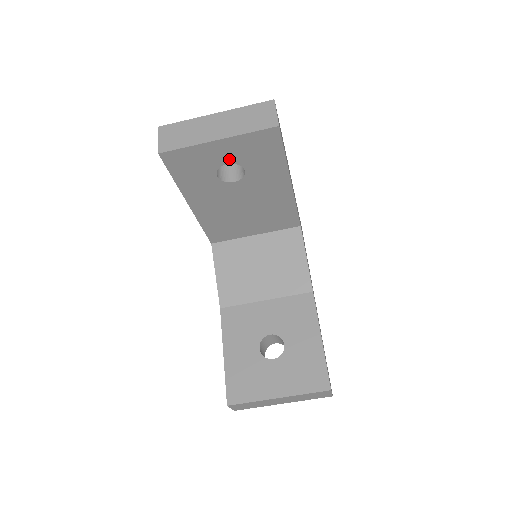
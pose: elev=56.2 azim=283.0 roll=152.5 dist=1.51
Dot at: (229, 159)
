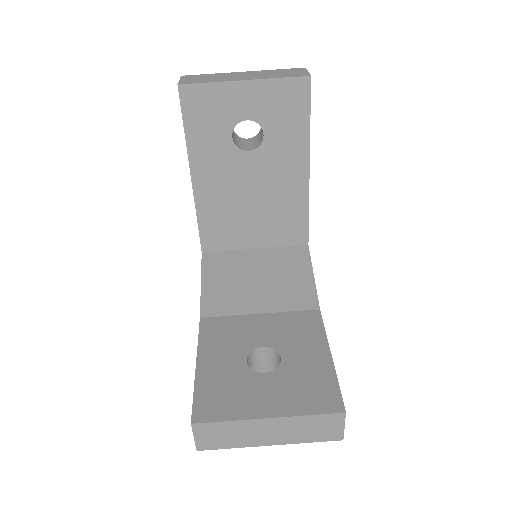
Dot at: (250, 113)
